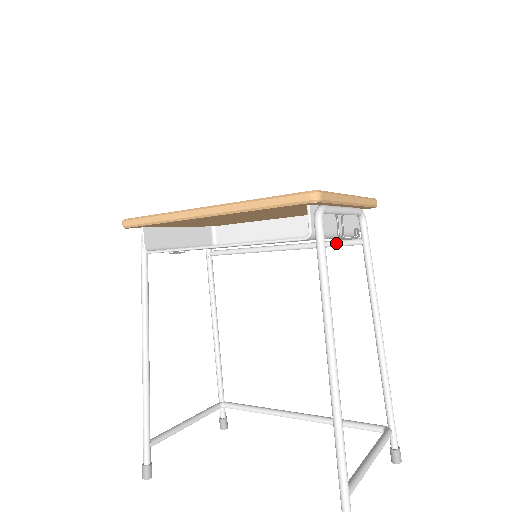
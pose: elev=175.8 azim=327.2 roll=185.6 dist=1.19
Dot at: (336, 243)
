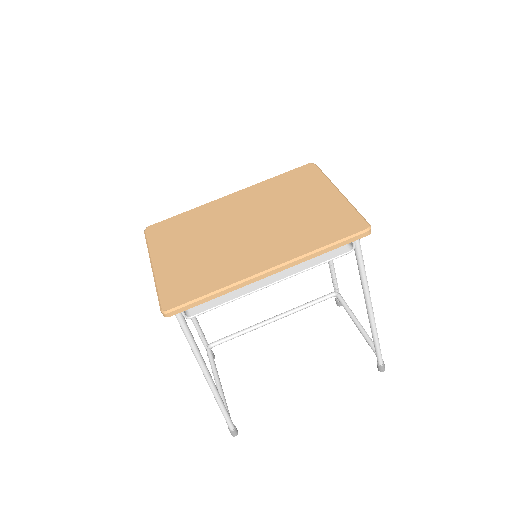
Dot at: occluded
